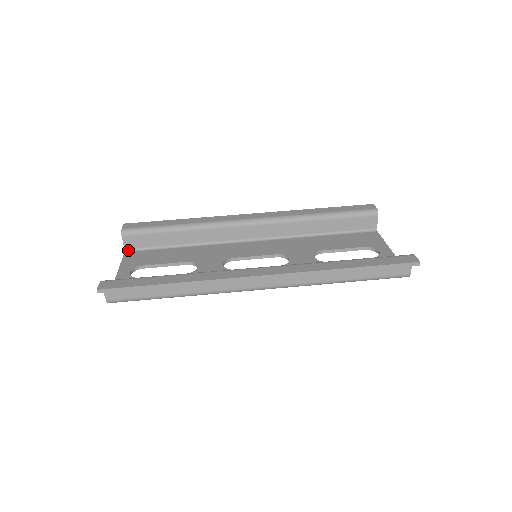
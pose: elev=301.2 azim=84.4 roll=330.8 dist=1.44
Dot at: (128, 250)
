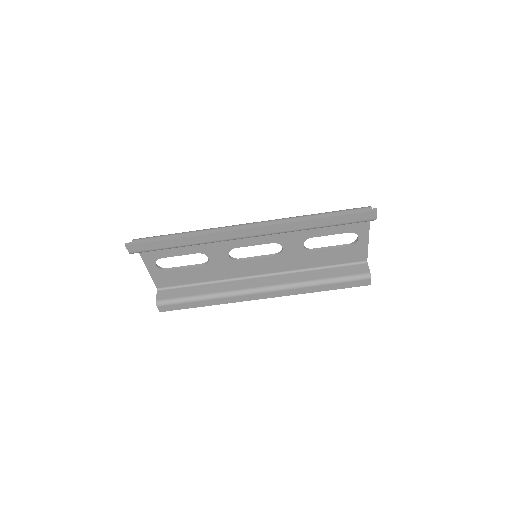
Dot at: occluded
